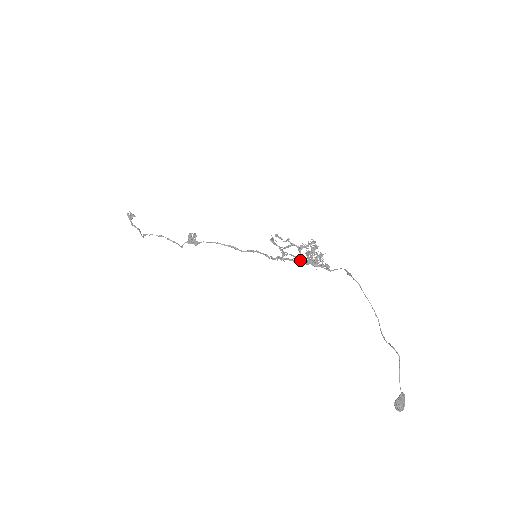
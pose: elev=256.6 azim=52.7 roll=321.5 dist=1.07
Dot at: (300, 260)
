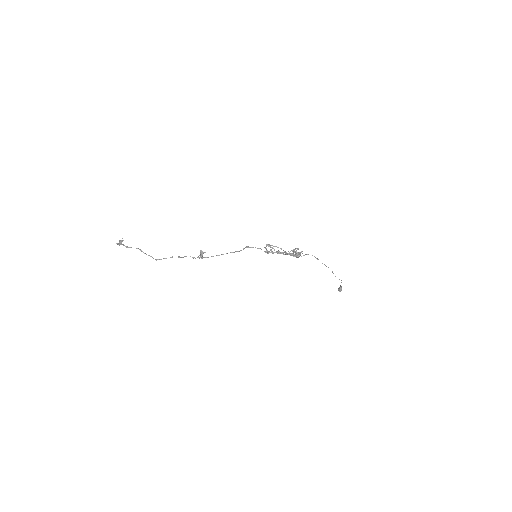
Dot at: occluded
